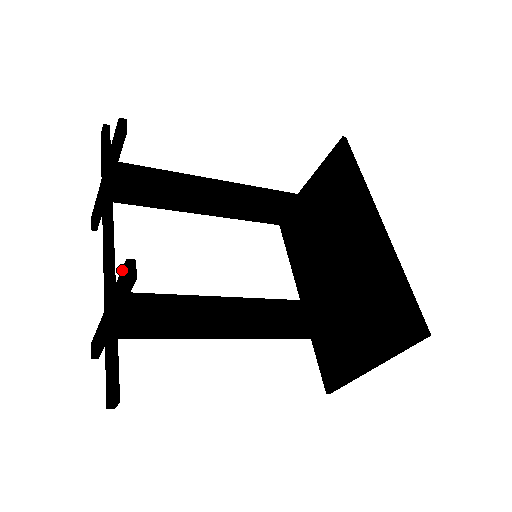
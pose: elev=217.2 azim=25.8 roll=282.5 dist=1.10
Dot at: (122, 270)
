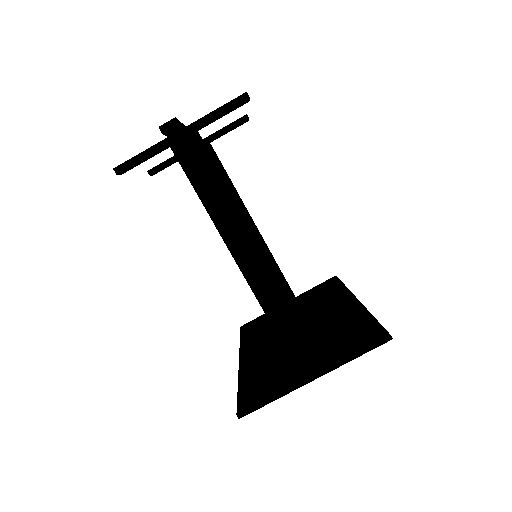
Dot at: occluded
